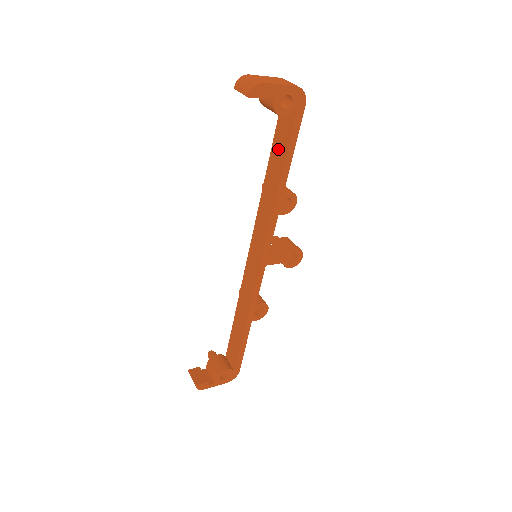
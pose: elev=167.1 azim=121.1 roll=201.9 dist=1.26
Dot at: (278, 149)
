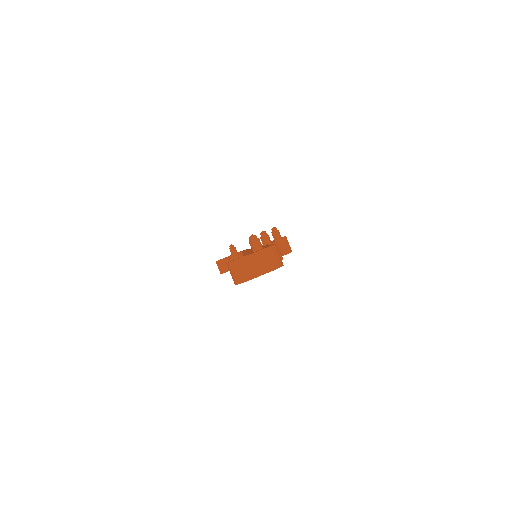
Dot at: occluded
